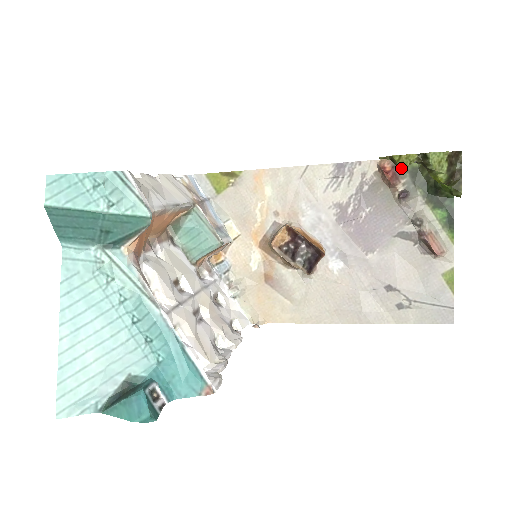
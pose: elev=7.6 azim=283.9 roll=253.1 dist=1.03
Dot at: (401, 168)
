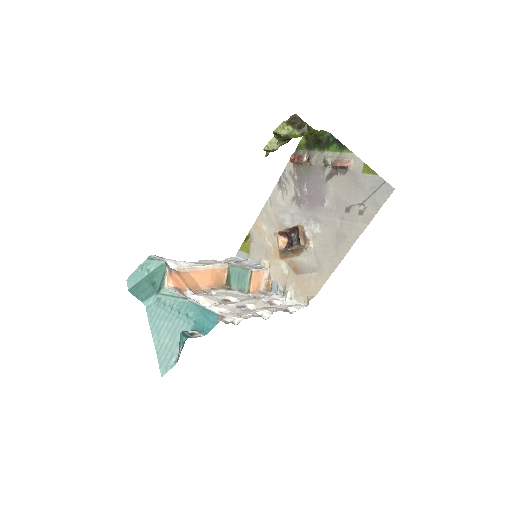
Dot at: (275, 150)
